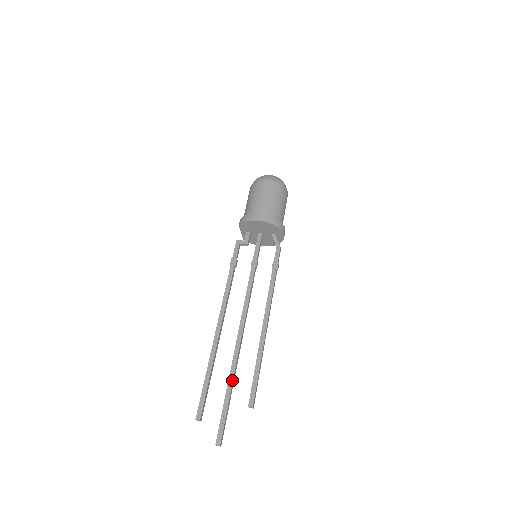
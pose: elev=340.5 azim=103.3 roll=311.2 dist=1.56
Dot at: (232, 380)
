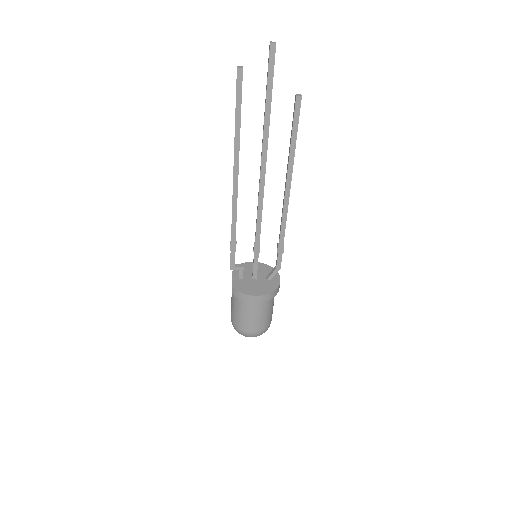
Dot at: (268, 120)
